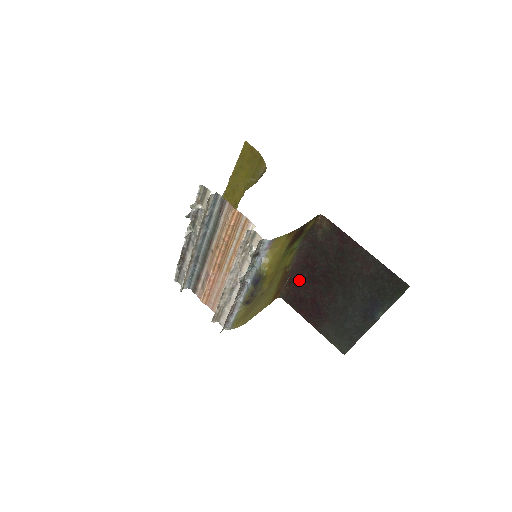
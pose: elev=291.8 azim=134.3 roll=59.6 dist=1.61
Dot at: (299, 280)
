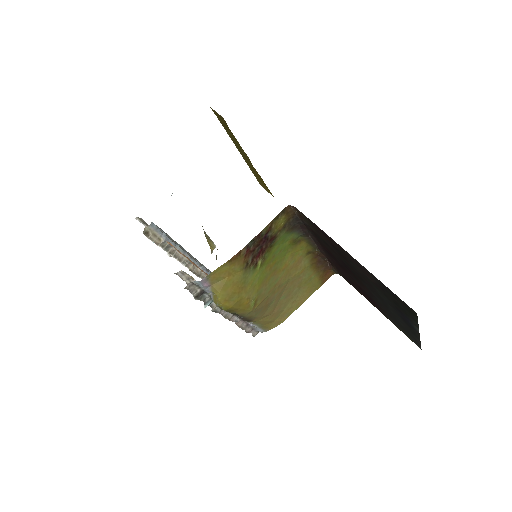
Dot at: (334, 263)
